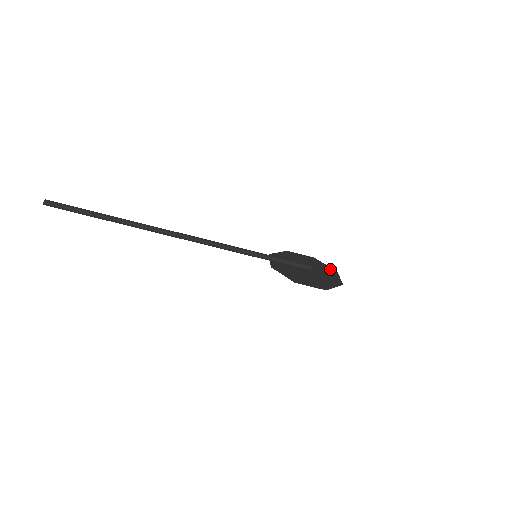
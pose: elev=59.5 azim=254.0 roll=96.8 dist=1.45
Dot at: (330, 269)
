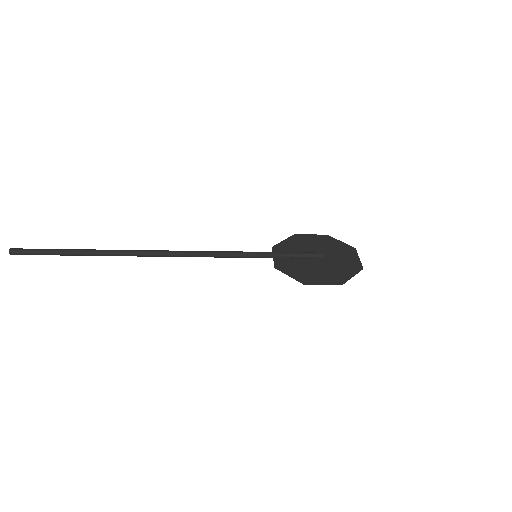
Dot at: (347, 248)
